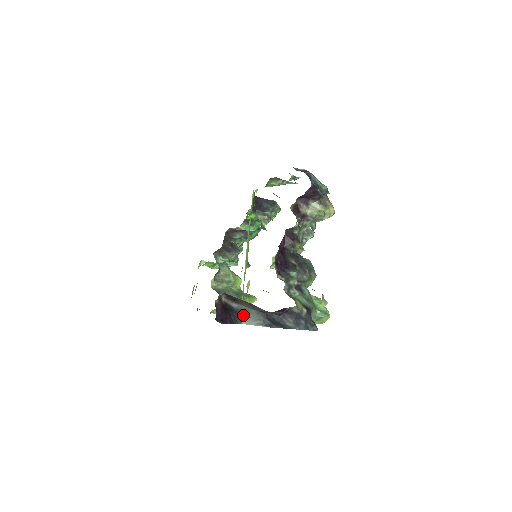
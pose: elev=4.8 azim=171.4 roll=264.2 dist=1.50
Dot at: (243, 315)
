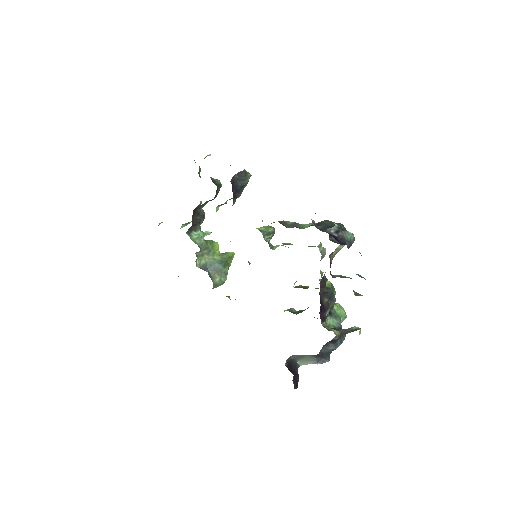
Dot at: (299, 360)
